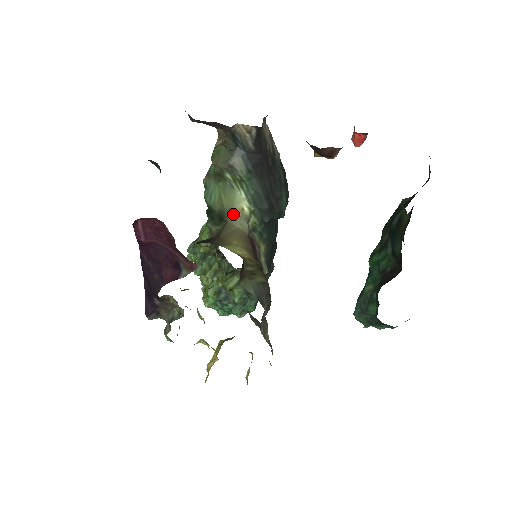
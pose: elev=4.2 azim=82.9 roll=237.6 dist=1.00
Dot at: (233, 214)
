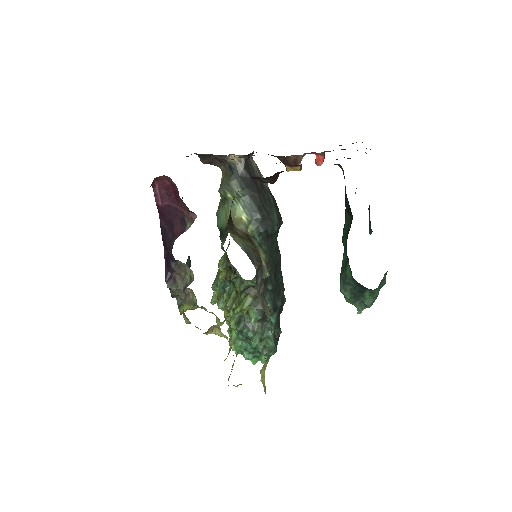
Dot at: (235, 222)
